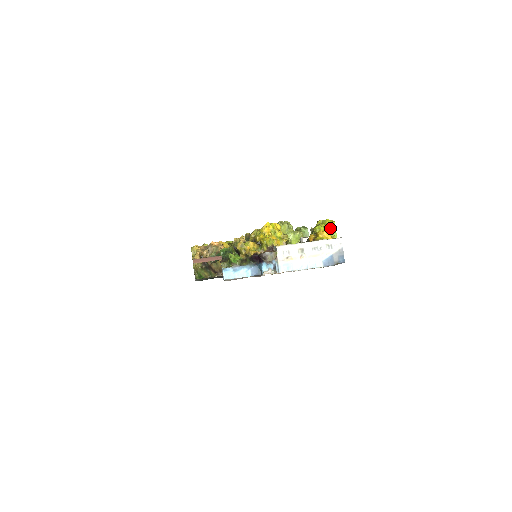
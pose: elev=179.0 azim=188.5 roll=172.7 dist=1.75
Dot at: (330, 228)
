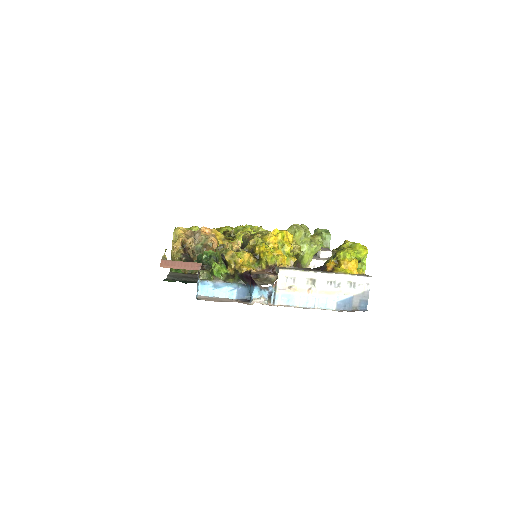
Dot at: (359, 257)
